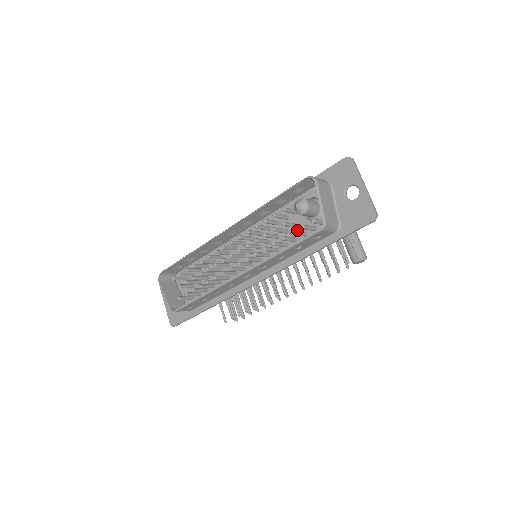
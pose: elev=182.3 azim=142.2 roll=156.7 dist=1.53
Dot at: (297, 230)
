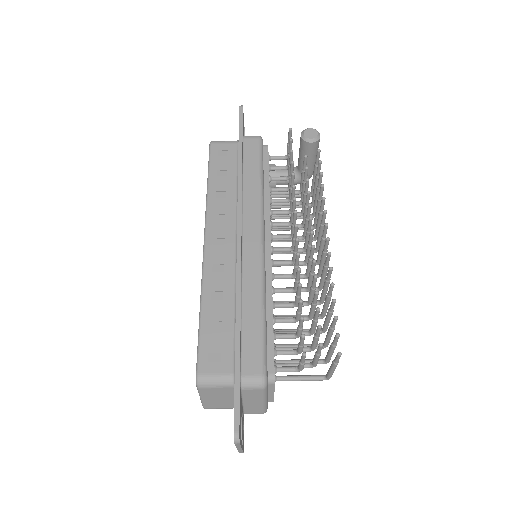
Dot at: occluded
